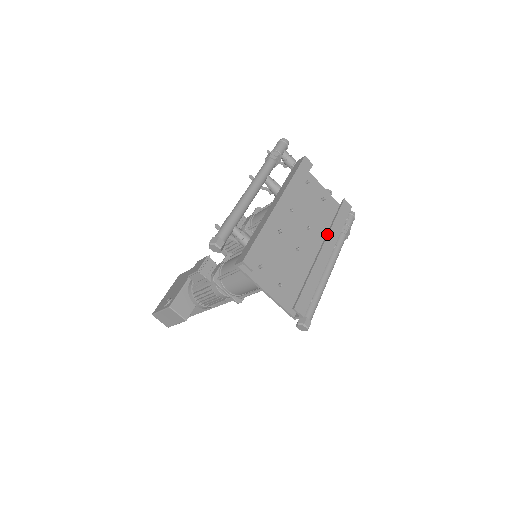
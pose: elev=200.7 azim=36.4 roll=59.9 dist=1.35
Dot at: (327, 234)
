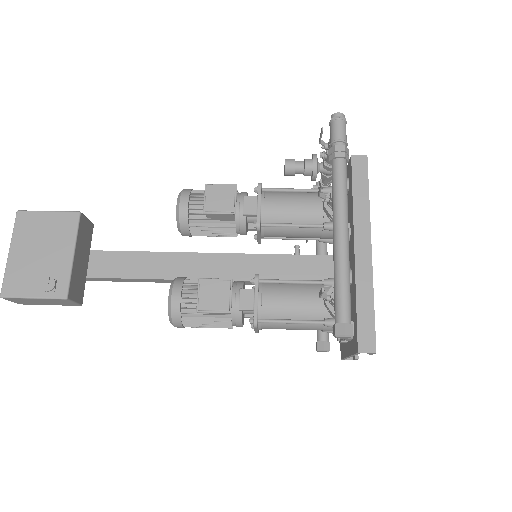
Dot at: occluded
